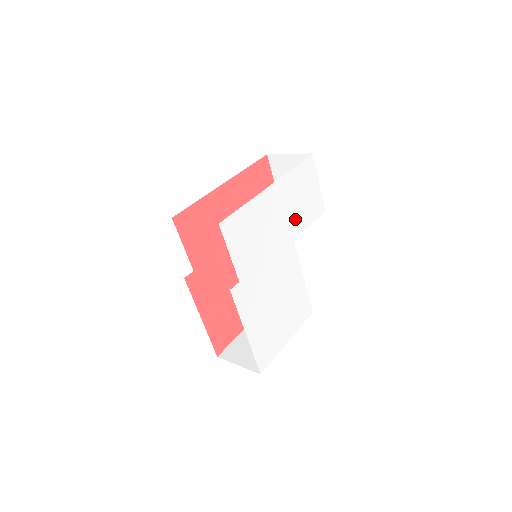
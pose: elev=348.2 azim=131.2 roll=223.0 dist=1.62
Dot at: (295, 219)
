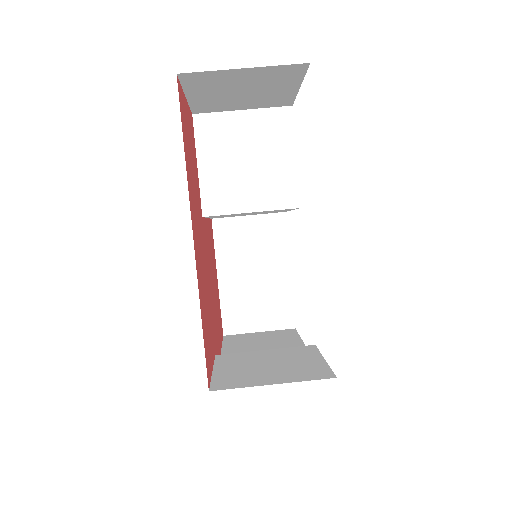
Dot at: occluded
